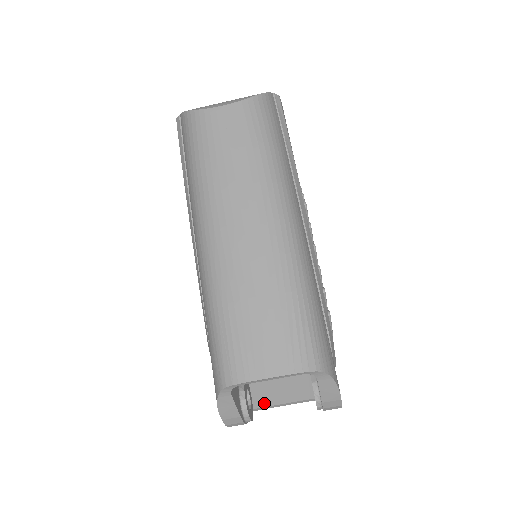
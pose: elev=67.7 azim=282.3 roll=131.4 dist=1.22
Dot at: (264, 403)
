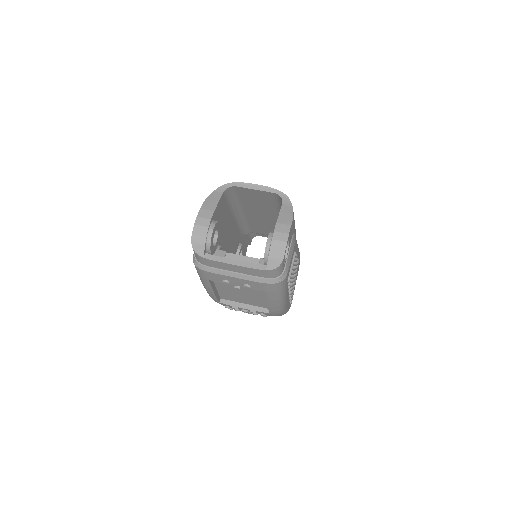
Dot at: (219, 258)
